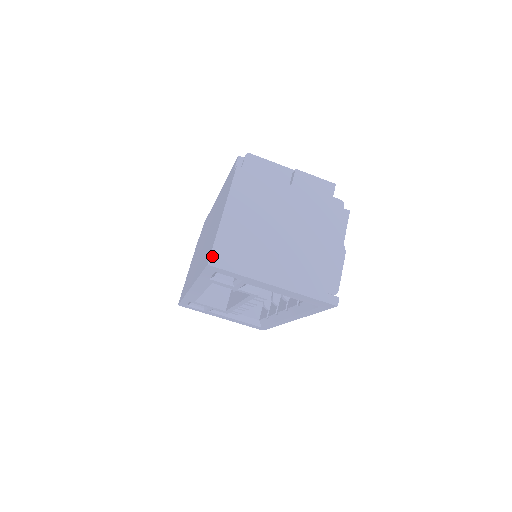
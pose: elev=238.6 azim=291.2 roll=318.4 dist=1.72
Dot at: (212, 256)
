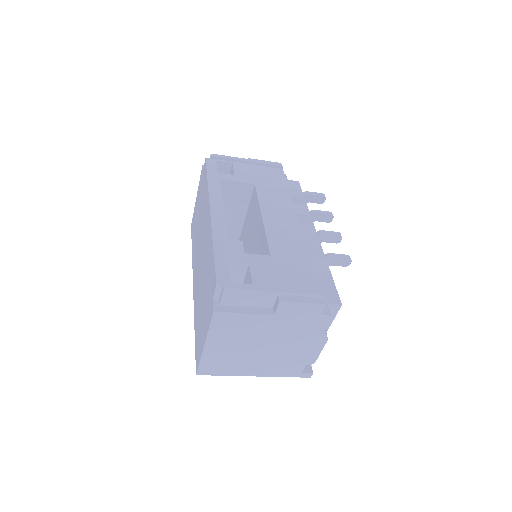
Dot at: (199, 370)
